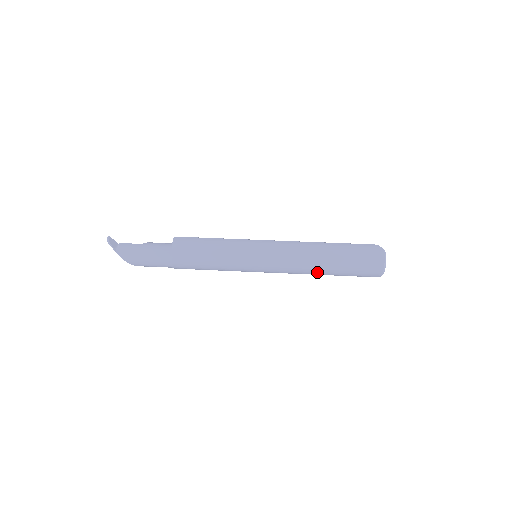
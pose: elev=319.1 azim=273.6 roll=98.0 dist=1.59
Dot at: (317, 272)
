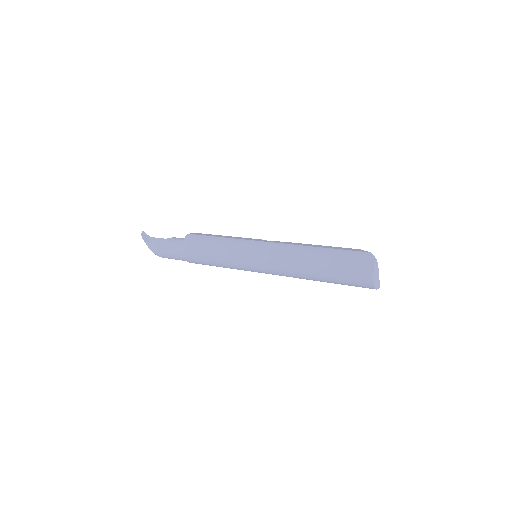
Dot at: (307, 278)
